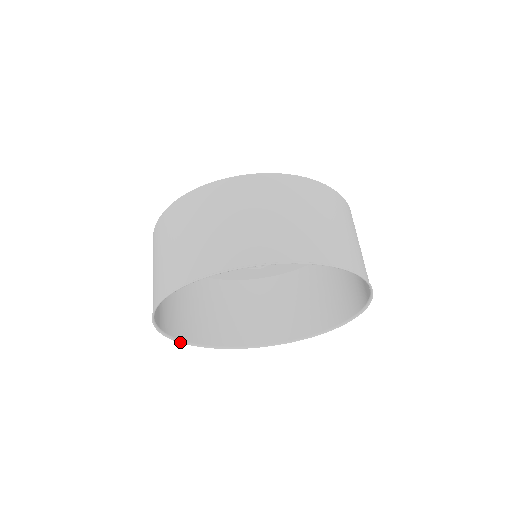
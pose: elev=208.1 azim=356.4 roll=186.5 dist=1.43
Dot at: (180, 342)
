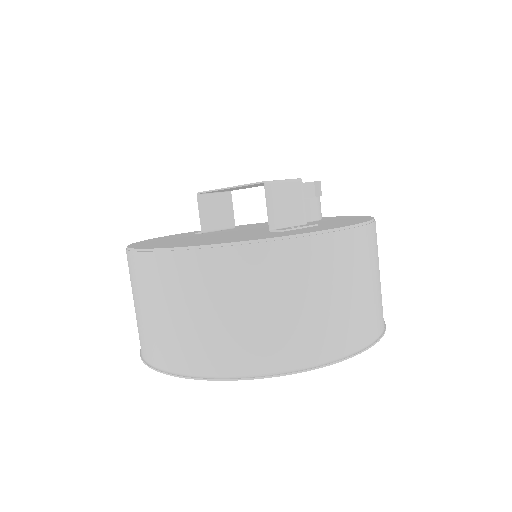
Dot at: occluded
